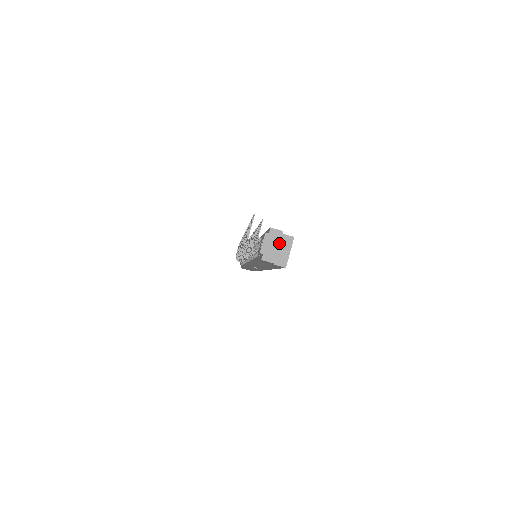
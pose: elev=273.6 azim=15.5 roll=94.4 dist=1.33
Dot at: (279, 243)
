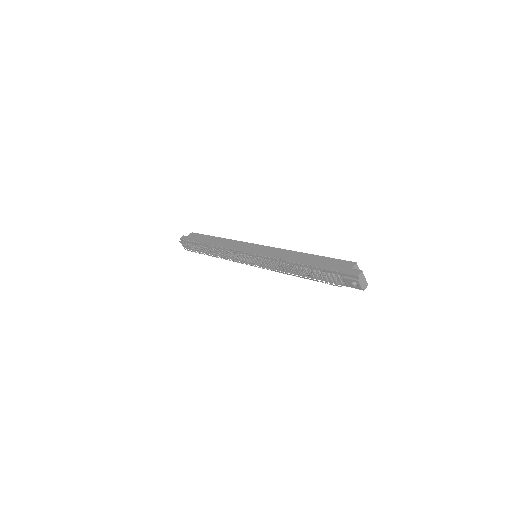
Dot at: (364, 276)
